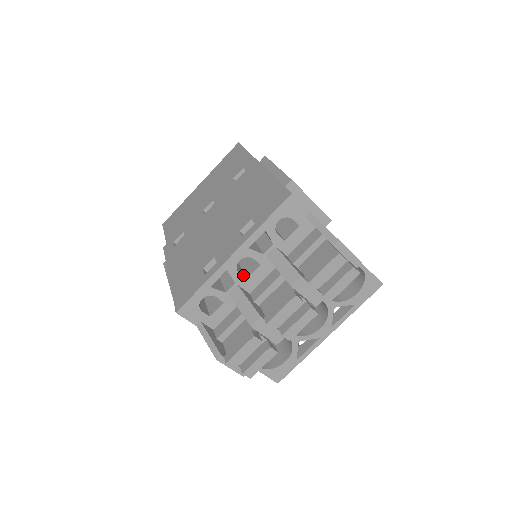
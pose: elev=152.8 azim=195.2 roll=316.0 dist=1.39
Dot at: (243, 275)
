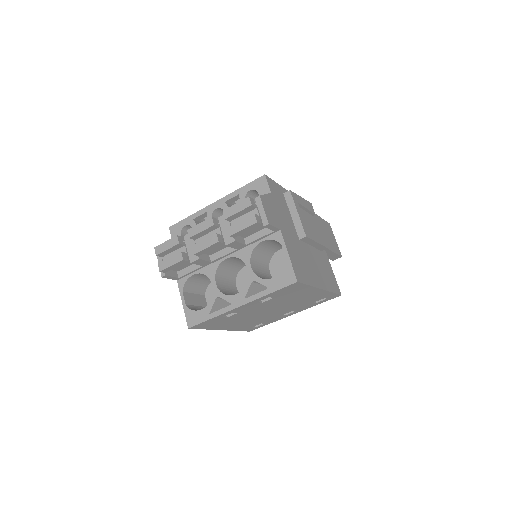
Dot at: occluded
